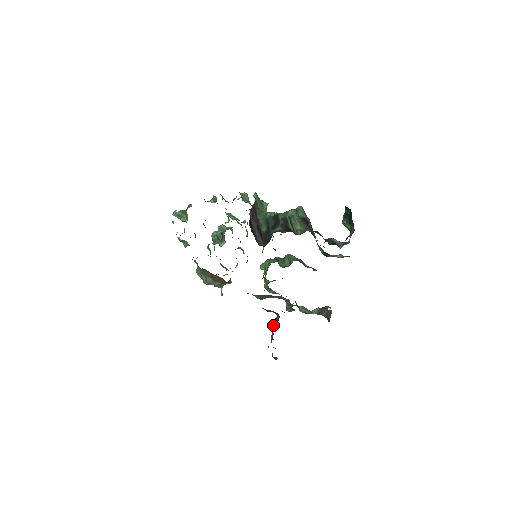
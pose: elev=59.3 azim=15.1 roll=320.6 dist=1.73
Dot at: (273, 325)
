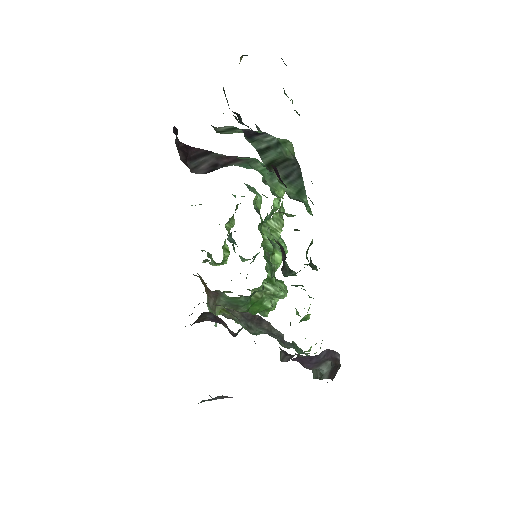
Dot at: occluded
